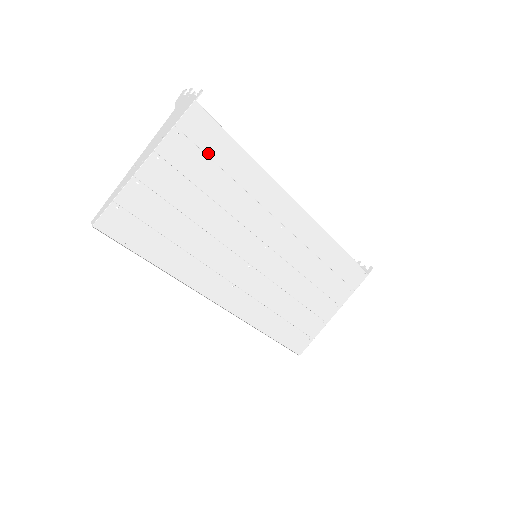
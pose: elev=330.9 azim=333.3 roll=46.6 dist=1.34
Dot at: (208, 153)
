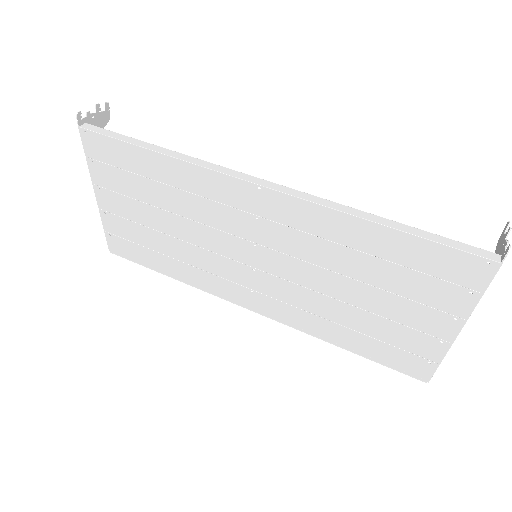
Dot at: (124, 167)
